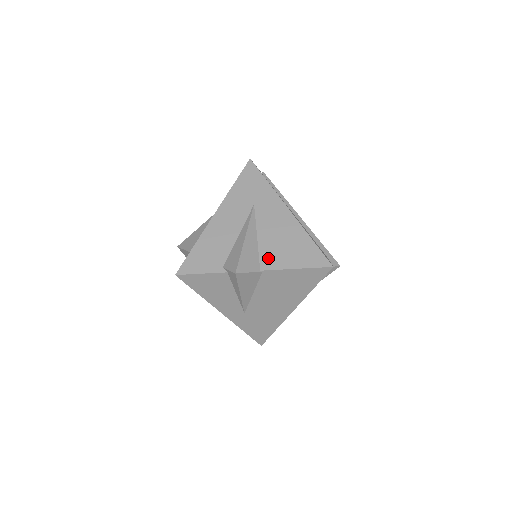
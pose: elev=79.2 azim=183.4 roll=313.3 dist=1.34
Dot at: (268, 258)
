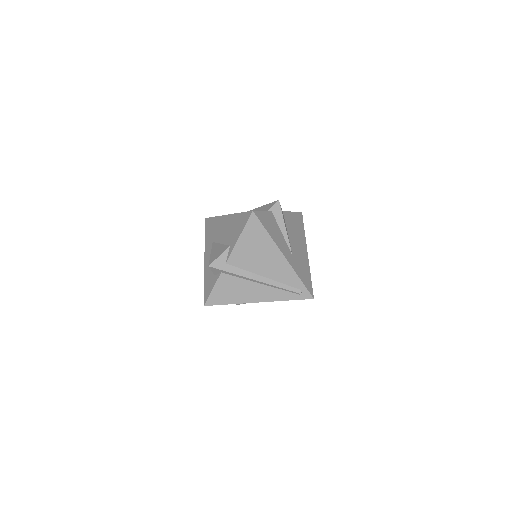
Dot at: occluded
